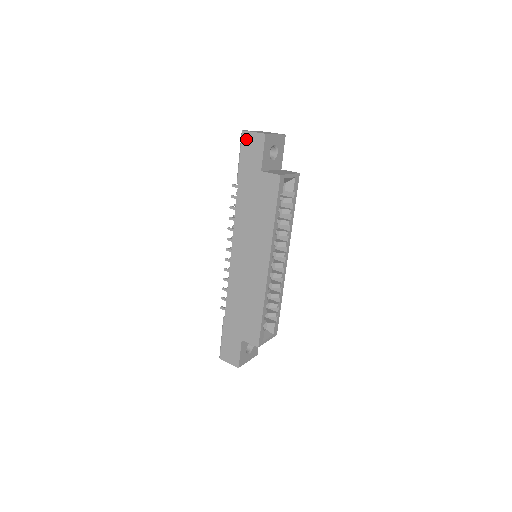
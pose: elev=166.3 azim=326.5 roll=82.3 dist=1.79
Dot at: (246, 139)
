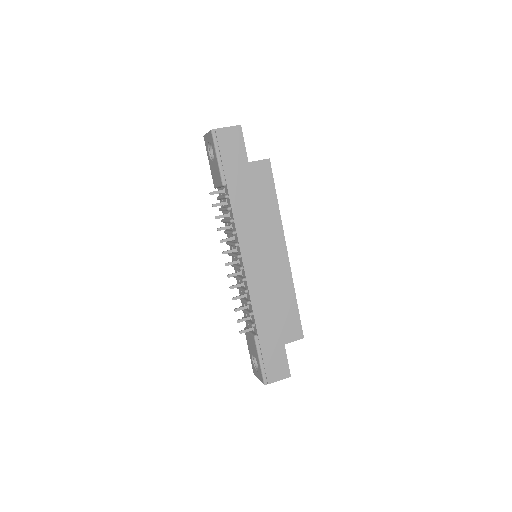
Dot at: (221, 136)
